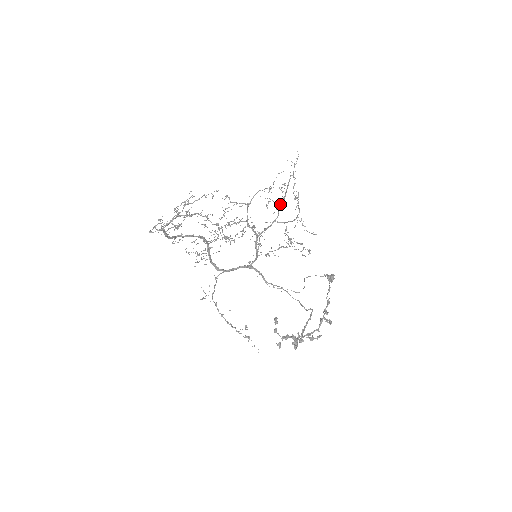
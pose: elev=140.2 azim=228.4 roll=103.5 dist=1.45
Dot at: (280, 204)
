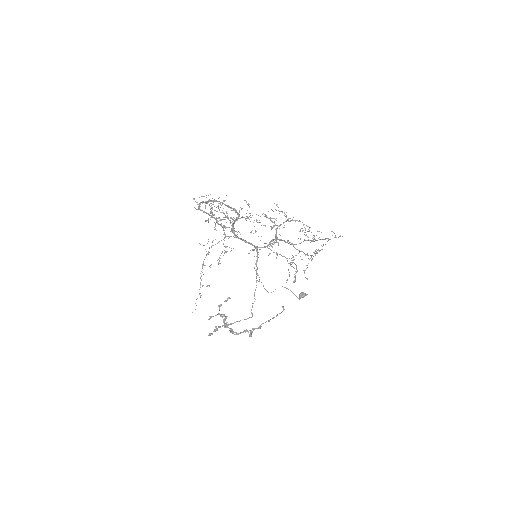
Dot at: (308, 240)
